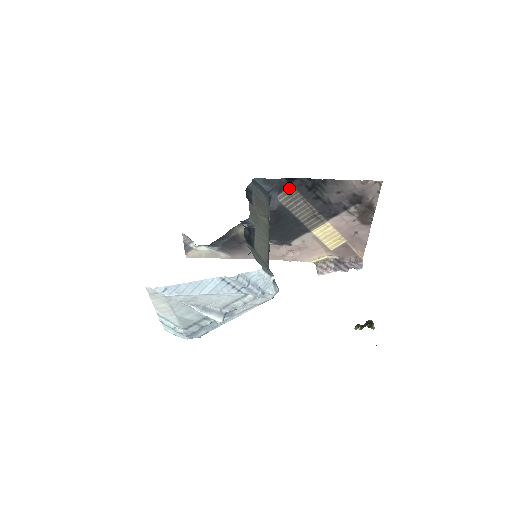
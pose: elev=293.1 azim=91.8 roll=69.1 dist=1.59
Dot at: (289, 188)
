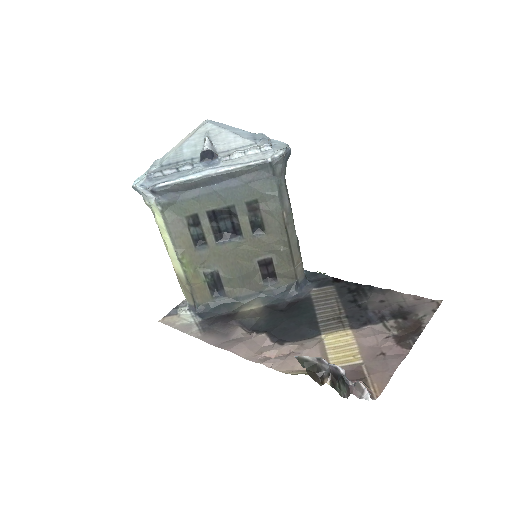
Dot at: (330, 287)
